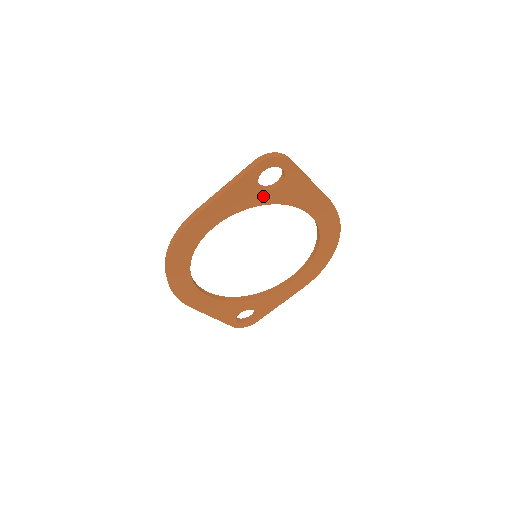
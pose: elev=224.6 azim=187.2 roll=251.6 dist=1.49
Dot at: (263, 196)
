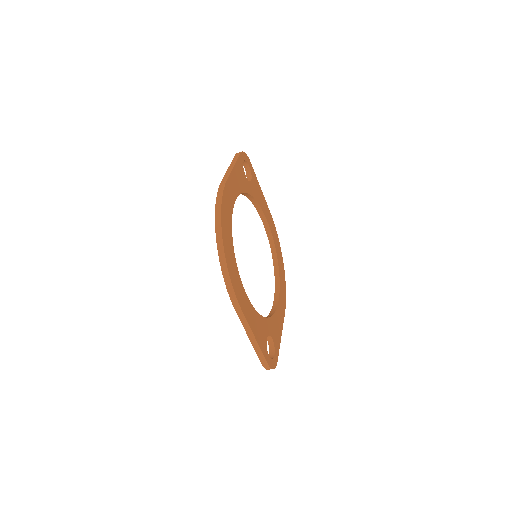
Dot at: (248, 185)
